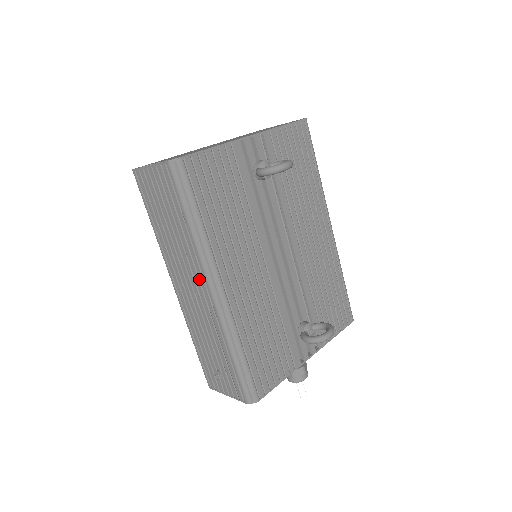
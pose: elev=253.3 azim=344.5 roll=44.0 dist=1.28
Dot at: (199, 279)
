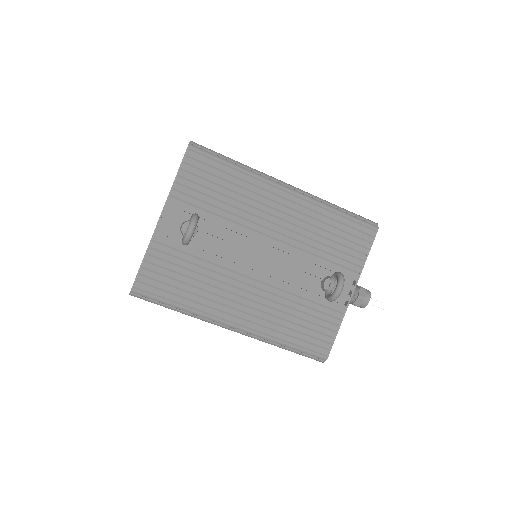
Dot at: occluded
